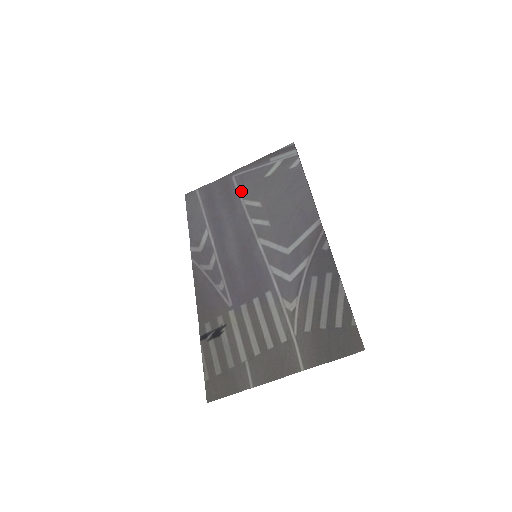
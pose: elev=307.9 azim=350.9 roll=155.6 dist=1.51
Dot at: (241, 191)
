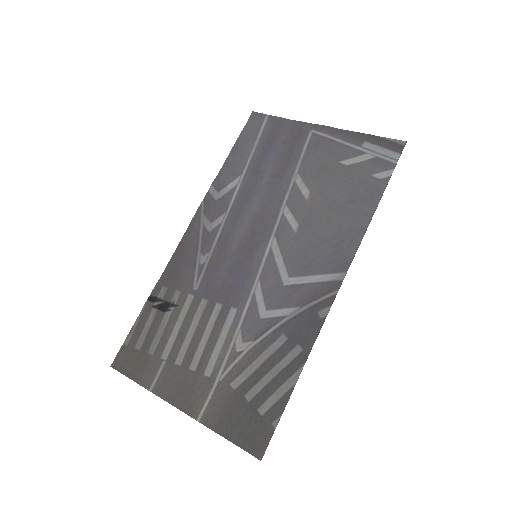
Dot at: (304, 159)
